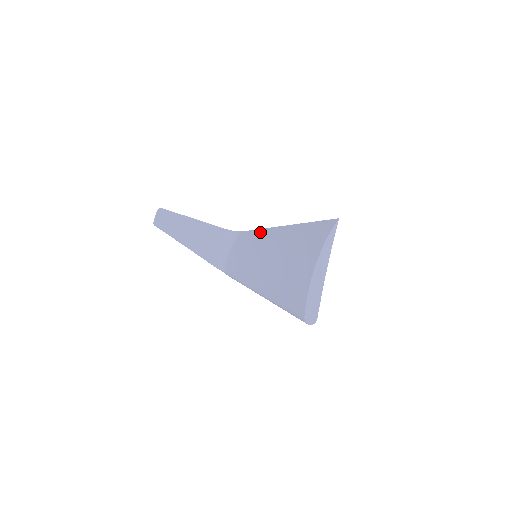
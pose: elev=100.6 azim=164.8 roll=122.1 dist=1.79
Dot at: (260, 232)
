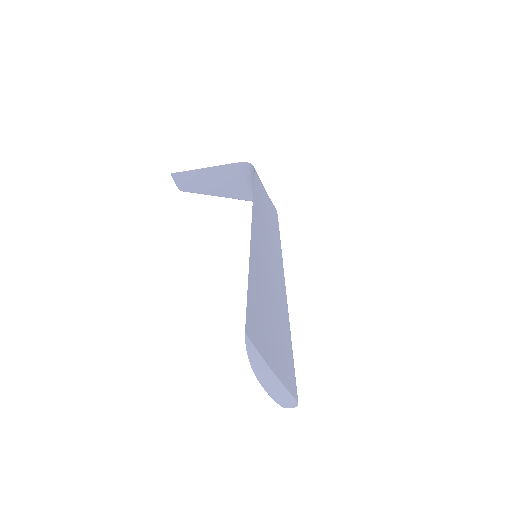
Dot at: occluded
